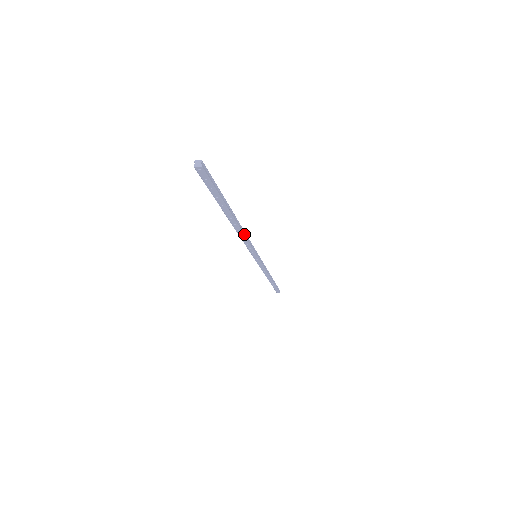
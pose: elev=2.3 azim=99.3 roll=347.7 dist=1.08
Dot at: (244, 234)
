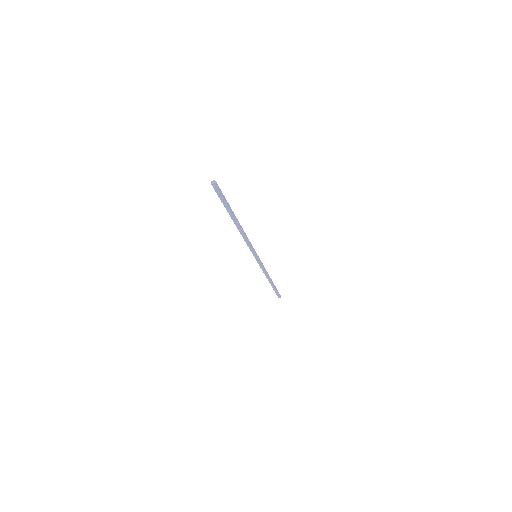
Dot at: (245, 234)
